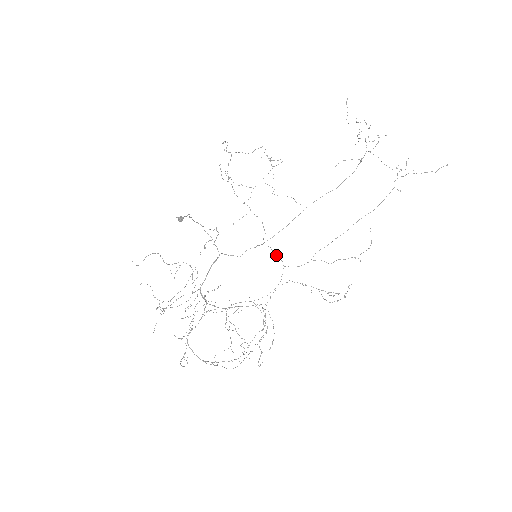
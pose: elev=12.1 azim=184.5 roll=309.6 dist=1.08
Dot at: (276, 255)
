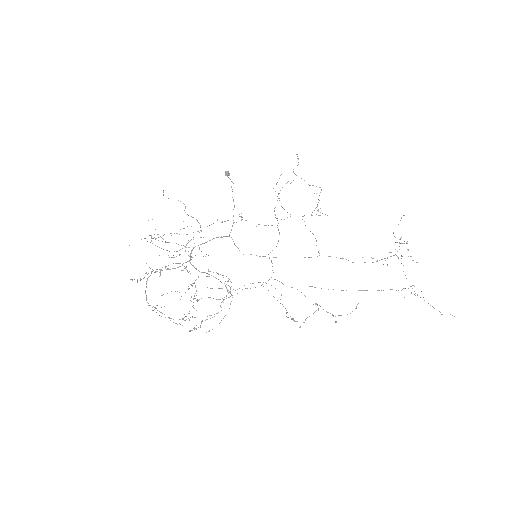
Dot at: occluded
